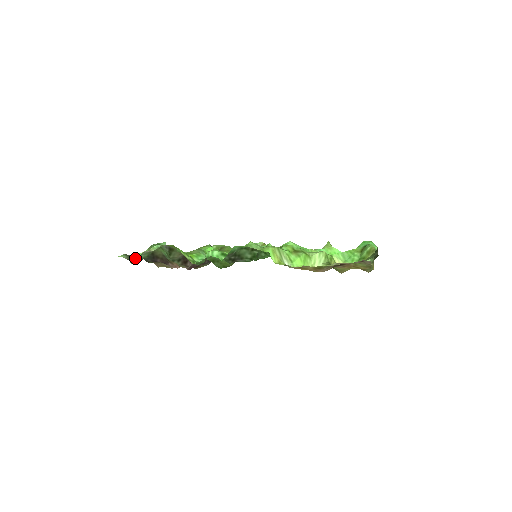
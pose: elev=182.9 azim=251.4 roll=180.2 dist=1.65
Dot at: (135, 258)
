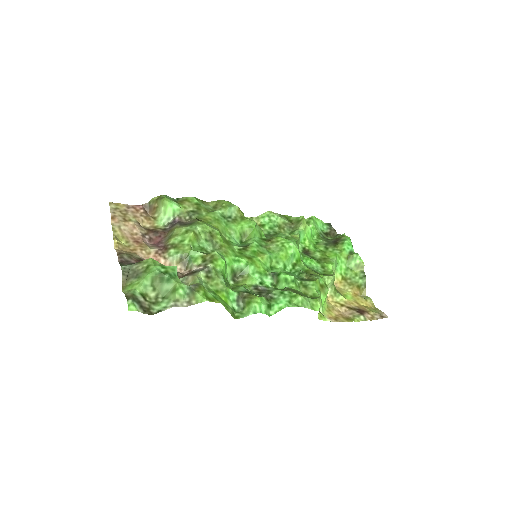
Dot at: (157, 312)
